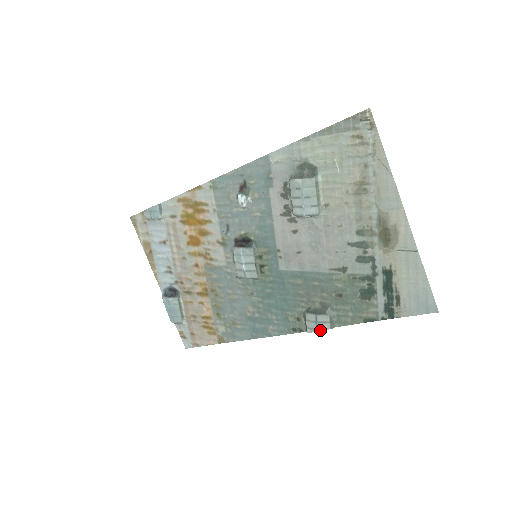
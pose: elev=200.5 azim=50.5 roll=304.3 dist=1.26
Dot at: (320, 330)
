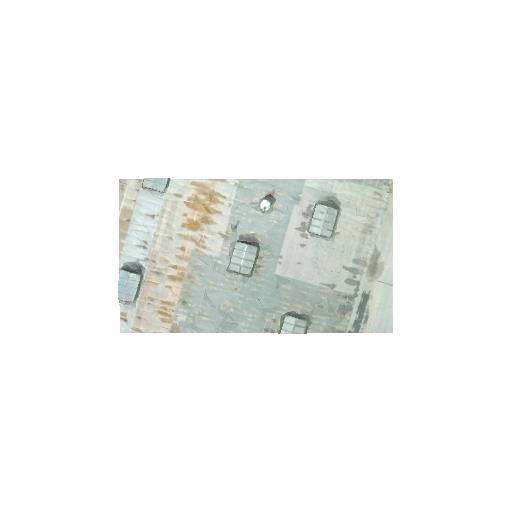
Dot at: (295, 333)
